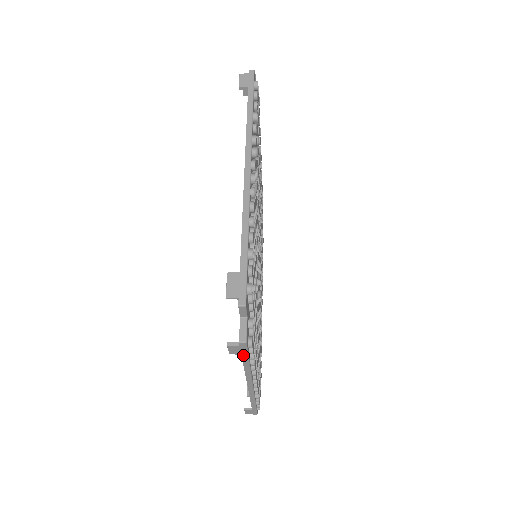
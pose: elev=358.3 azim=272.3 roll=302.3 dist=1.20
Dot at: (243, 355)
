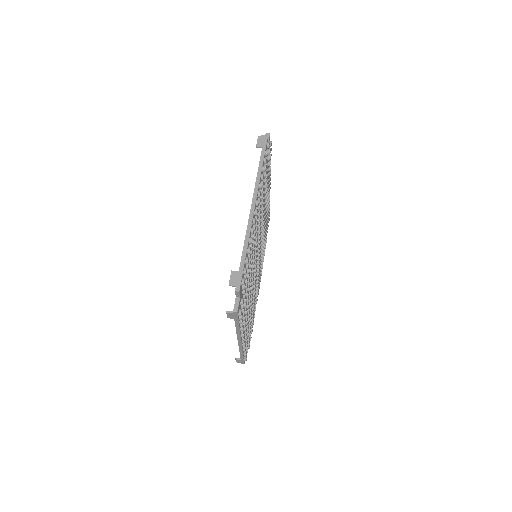
Dot at: (235, 320)
